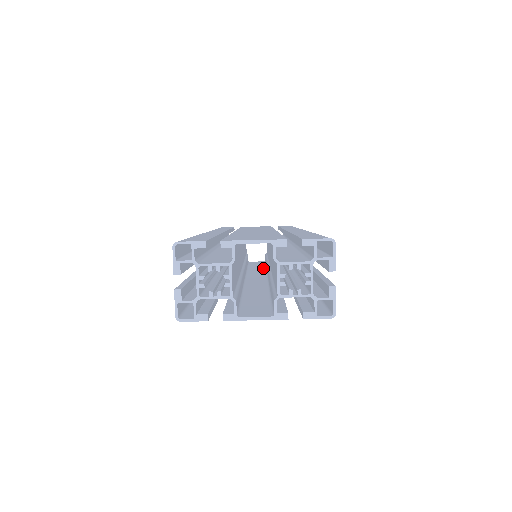
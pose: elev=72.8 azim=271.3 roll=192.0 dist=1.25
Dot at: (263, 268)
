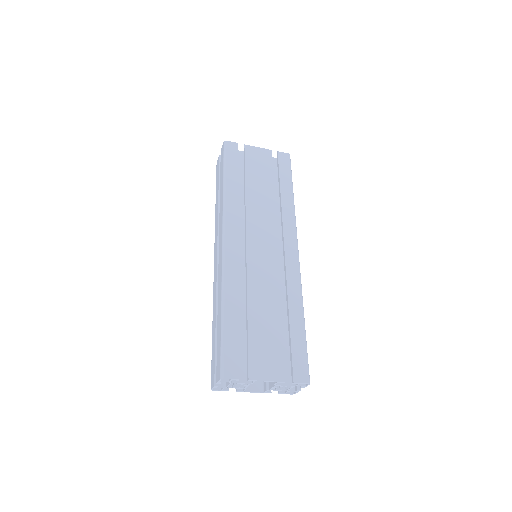
Dot at: occluded
